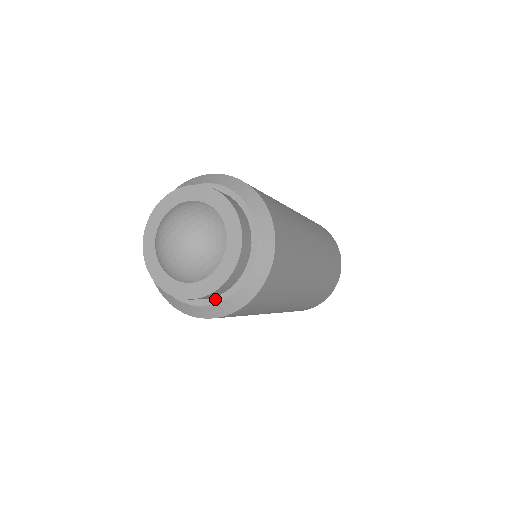
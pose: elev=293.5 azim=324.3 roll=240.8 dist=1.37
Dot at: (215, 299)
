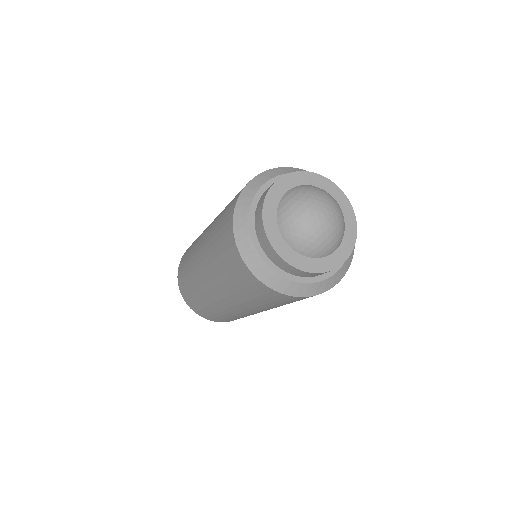
Dot at: (323, 276)
